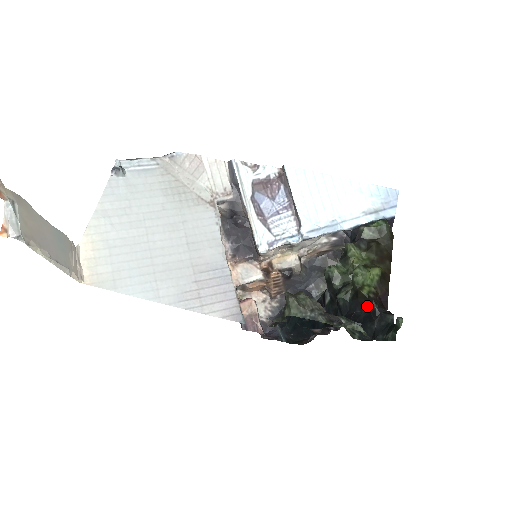
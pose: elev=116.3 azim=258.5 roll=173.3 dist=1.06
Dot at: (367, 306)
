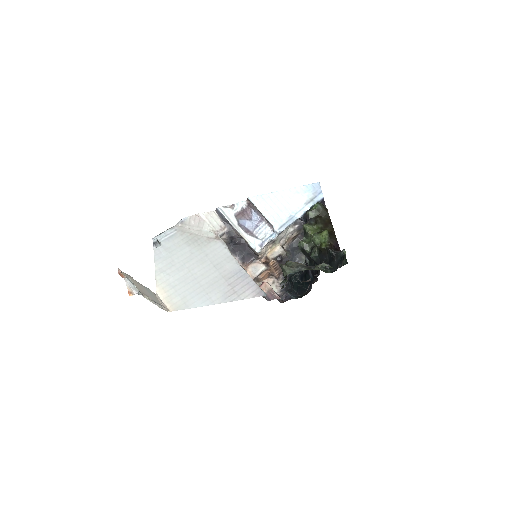
Dot at: (328, 253)
